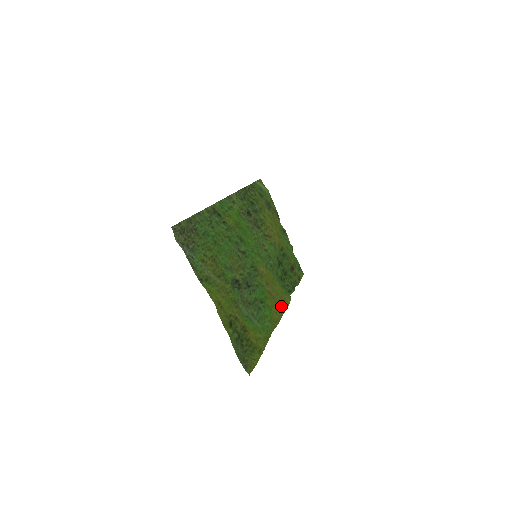
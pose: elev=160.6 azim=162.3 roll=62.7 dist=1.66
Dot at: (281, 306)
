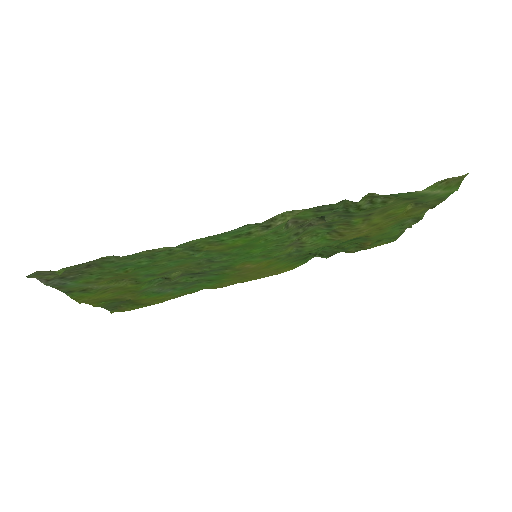
Dot at: (254, 278)
